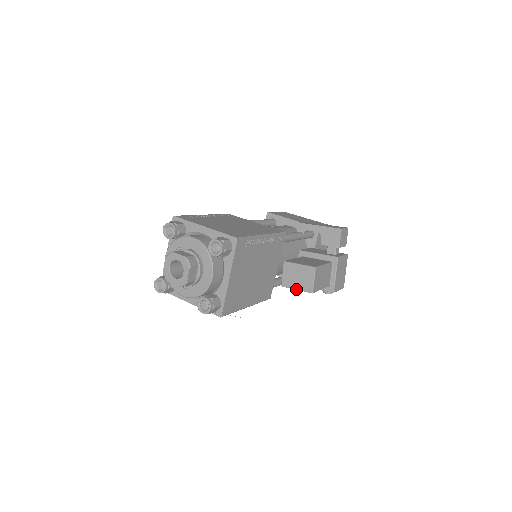
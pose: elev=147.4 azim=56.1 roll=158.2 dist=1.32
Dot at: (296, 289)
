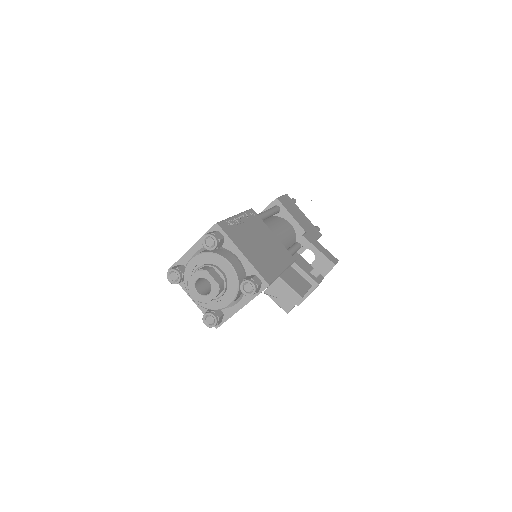
Dot at: (275, 302)
